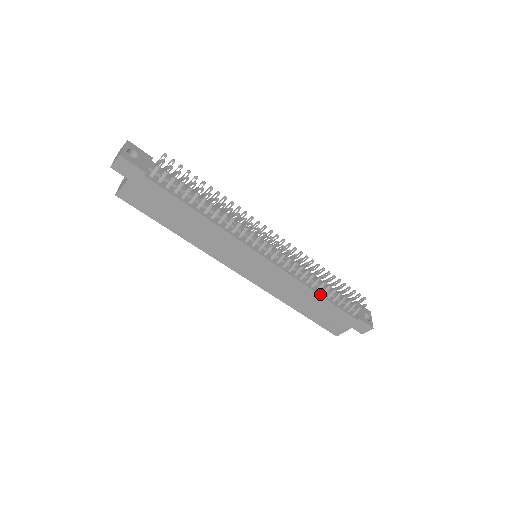
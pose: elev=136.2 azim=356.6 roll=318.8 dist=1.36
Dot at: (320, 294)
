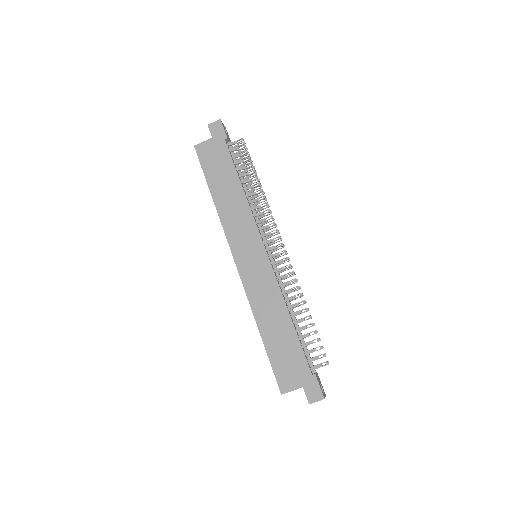
Dot at: (292, 319)
